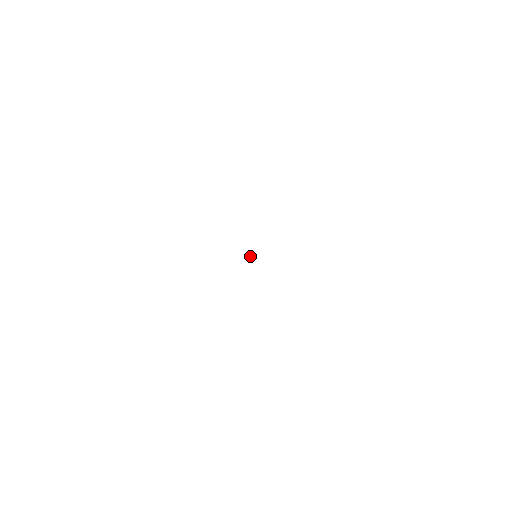
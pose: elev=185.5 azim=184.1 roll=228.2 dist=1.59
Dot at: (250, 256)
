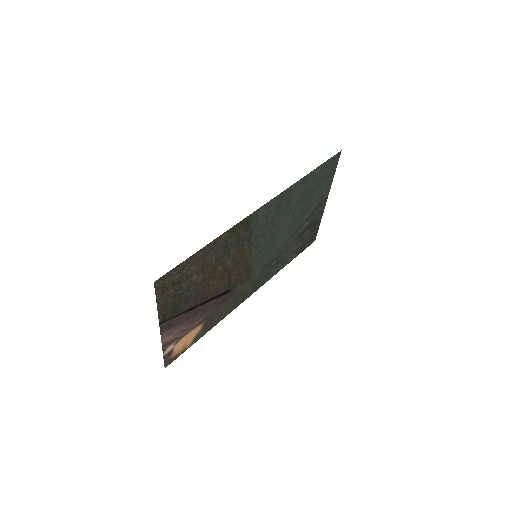
Dot at: (280, 234)
